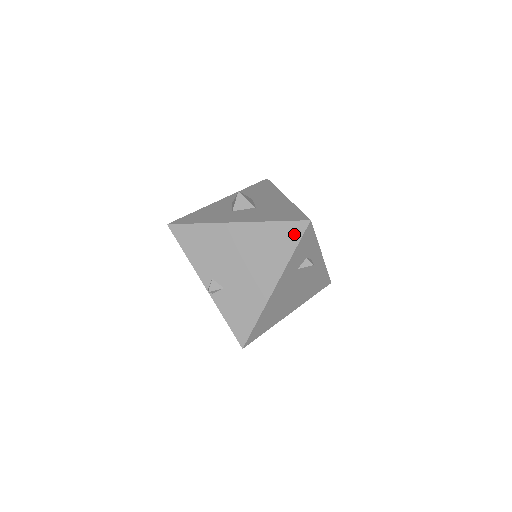
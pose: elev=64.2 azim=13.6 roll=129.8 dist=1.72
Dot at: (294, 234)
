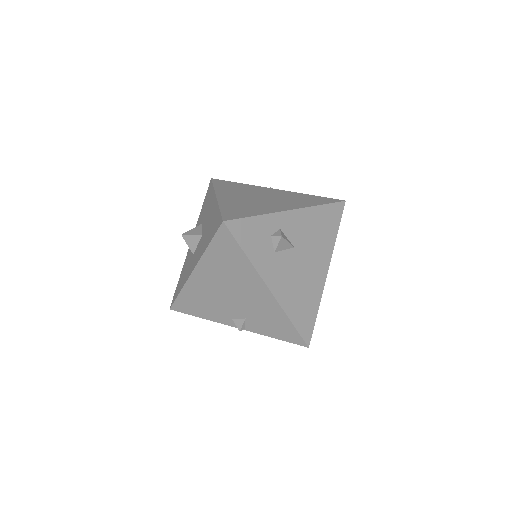
Dot at: (228, 242)
